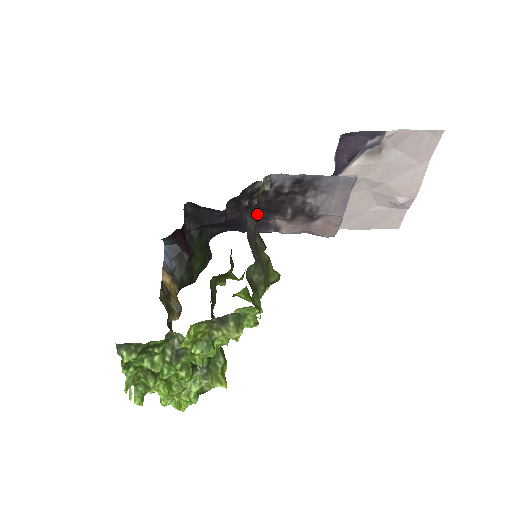
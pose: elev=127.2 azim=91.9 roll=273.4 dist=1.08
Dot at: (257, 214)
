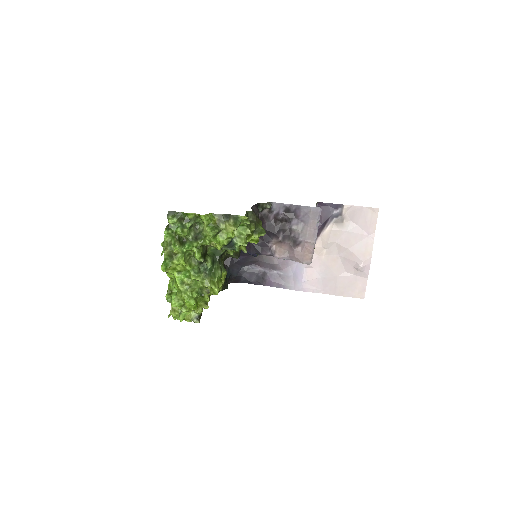
Dot at: (262, 237)
